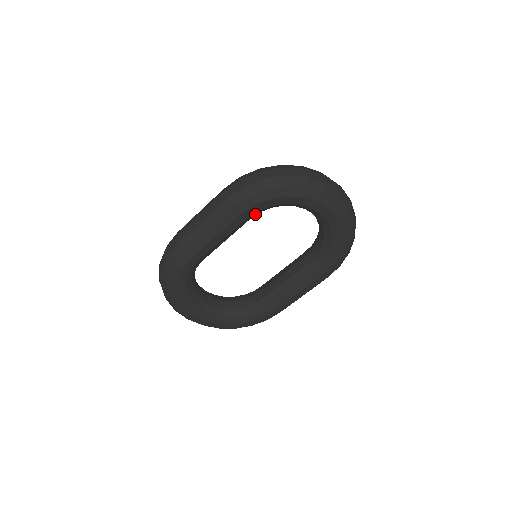
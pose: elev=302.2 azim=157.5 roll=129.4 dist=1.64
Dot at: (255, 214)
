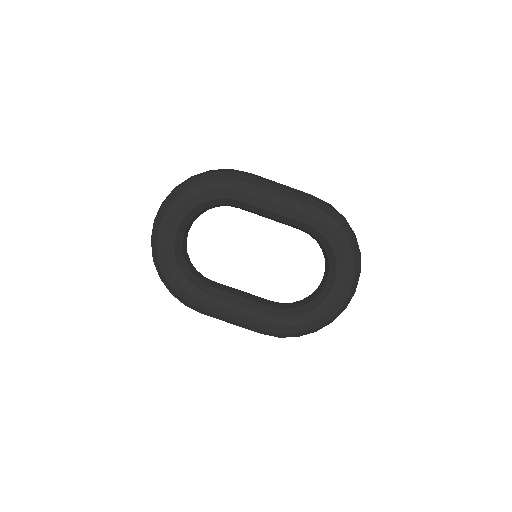
Dot at: (309, 230)
